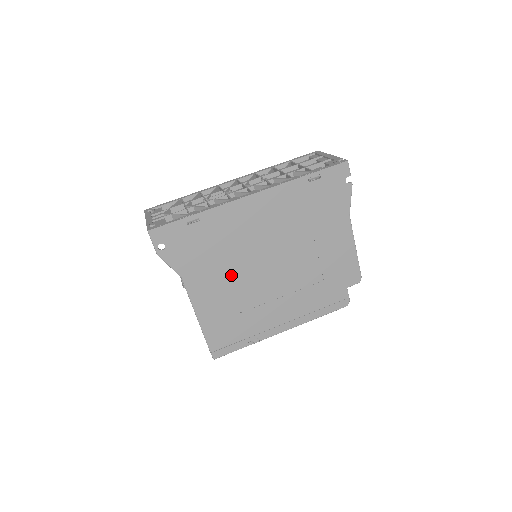
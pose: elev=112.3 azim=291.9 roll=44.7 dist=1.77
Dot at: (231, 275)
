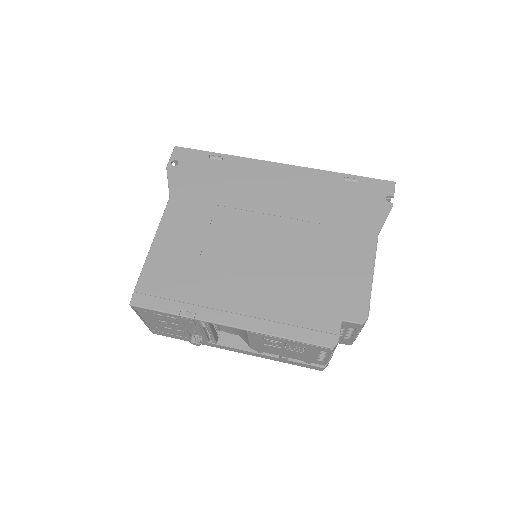
Dot at: (216, 222)
